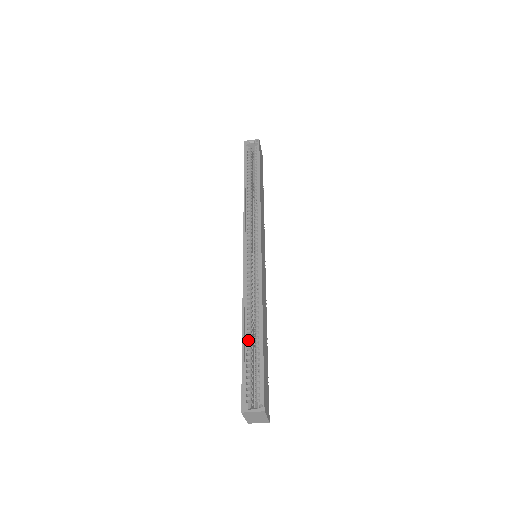
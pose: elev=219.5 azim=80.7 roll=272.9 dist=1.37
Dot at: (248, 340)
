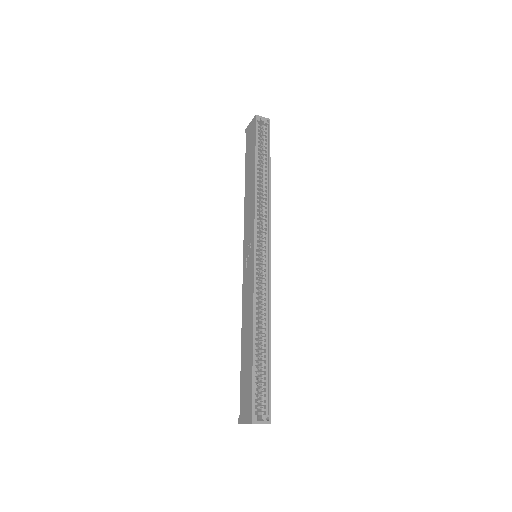
Dot at: (257, 352)
